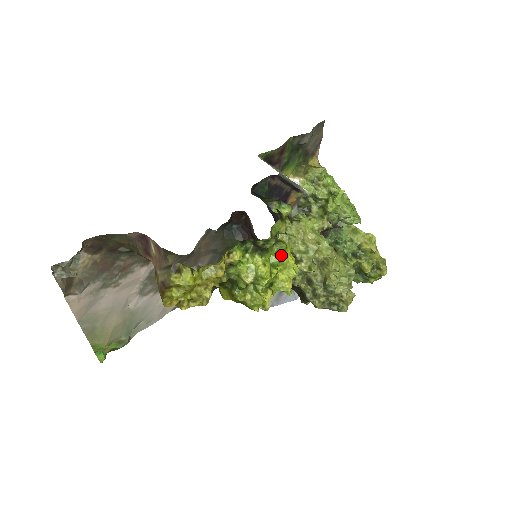
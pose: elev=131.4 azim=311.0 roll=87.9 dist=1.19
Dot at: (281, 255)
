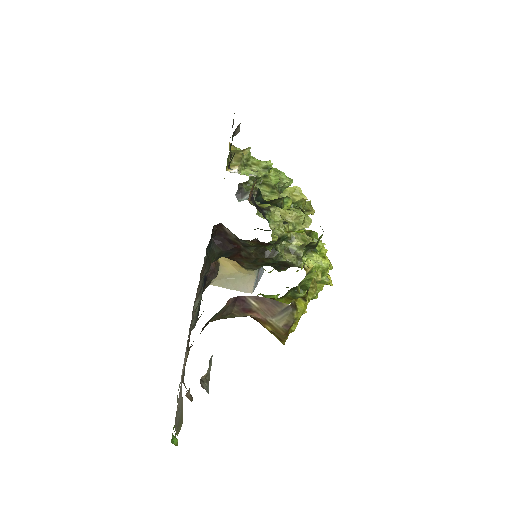
Dot at: (321, 242)
